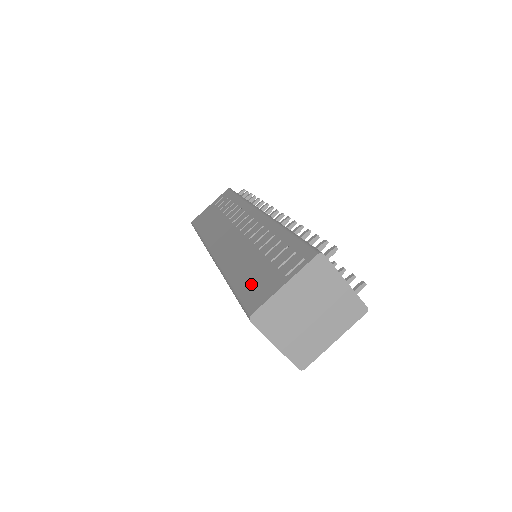
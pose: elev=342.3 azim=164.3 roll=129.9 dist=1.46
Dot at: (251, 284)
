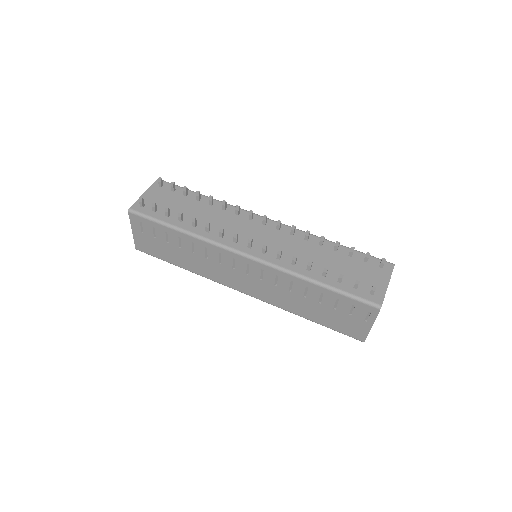
Dot at: (336, 324)
